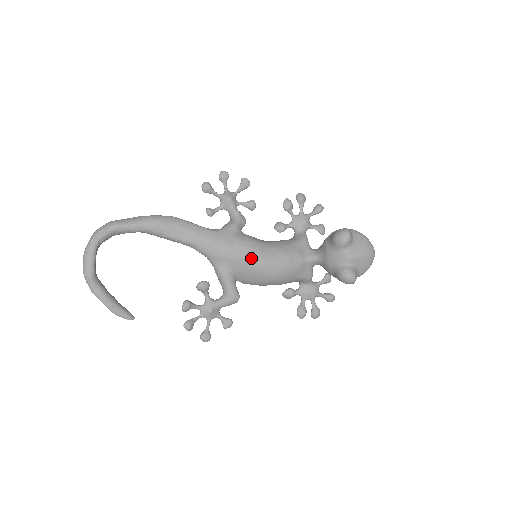
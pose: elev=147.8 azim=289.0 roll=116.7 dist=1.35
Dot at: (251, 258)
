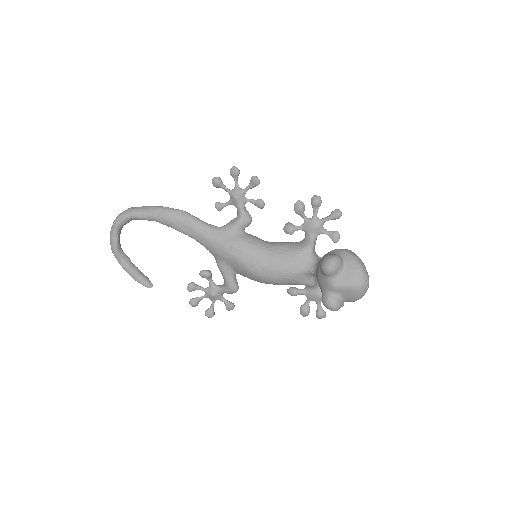
Dot at: (243, 262)
